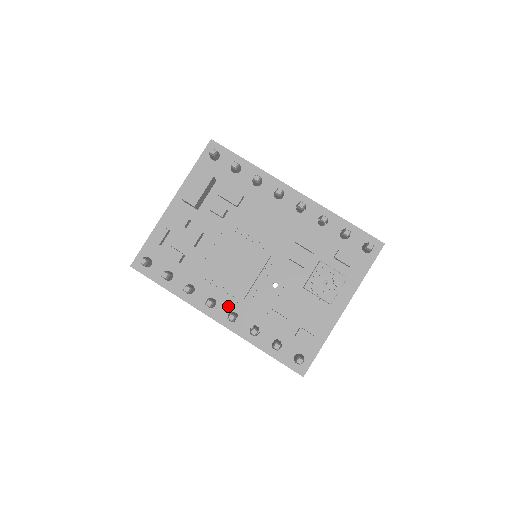
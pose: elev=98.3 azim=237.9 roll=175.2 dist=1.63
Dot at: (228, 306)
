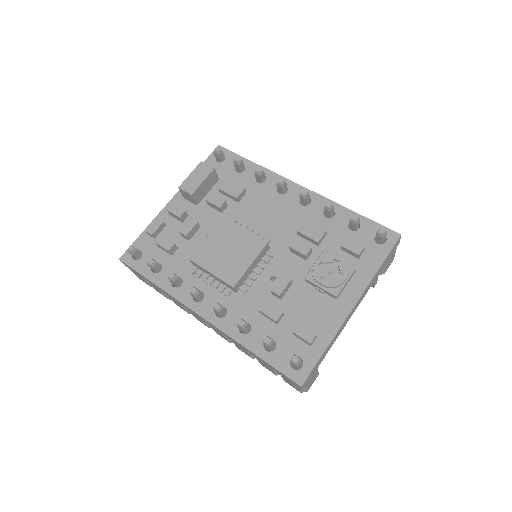
Dot at: (217, 300)
